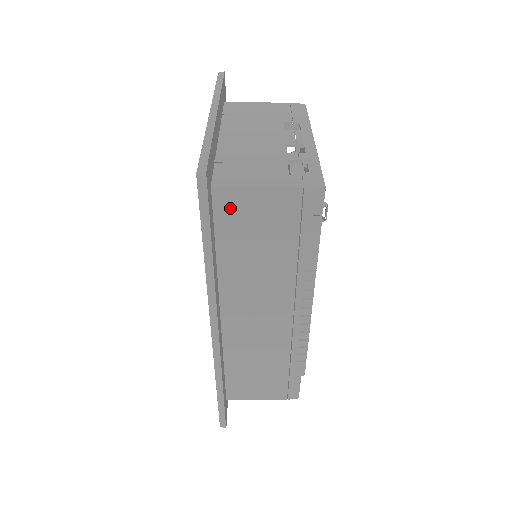
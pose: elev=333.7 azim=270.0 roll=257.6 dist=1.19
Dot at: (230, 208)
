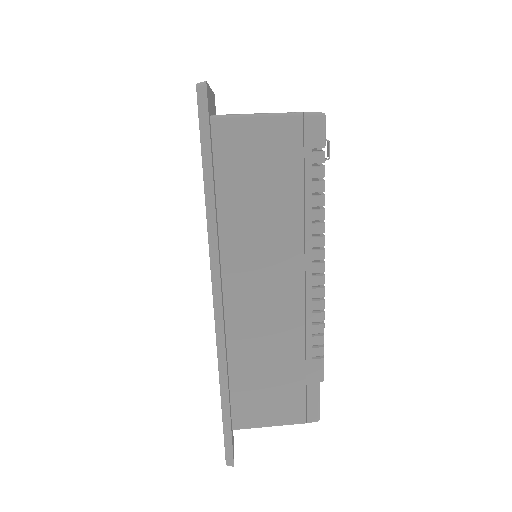
Dot at: (230, 143)
